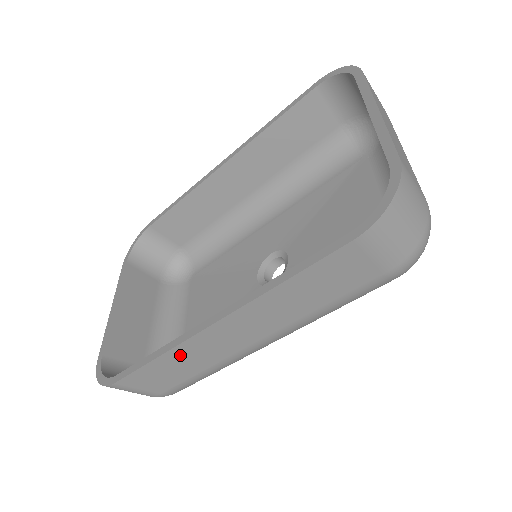
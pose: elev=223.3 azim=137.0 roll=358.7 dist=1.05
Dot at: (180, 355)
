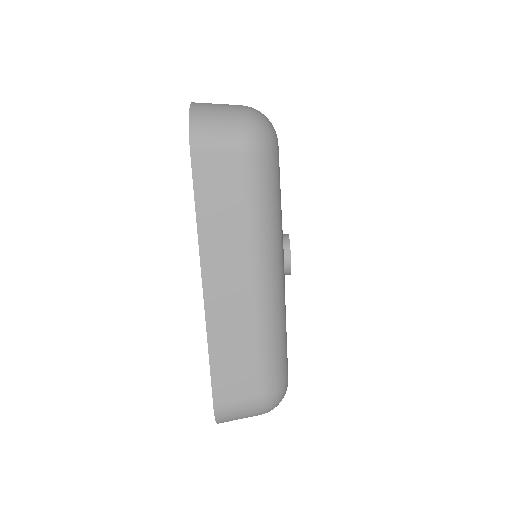
Dot at: (219, 336)
